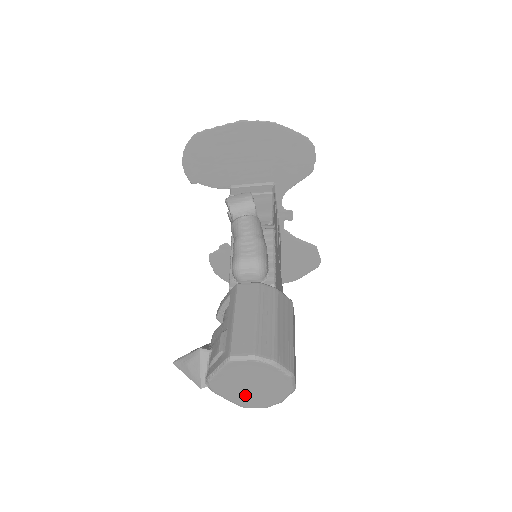
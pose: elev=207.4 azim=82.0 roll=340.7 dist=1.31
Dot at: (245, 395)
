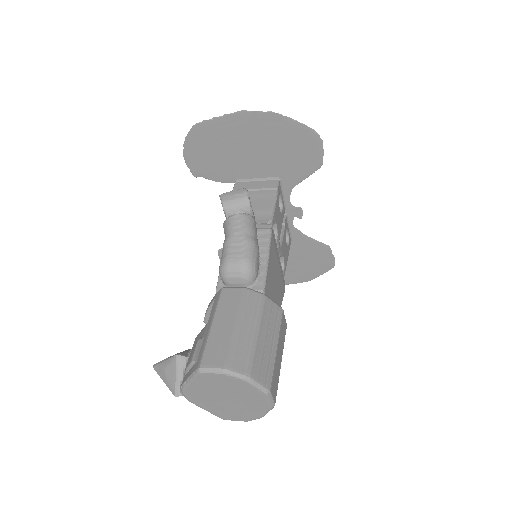
Dot at: (222, 407)
